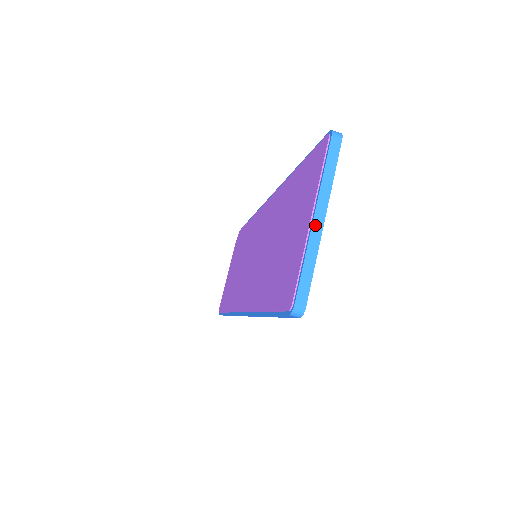
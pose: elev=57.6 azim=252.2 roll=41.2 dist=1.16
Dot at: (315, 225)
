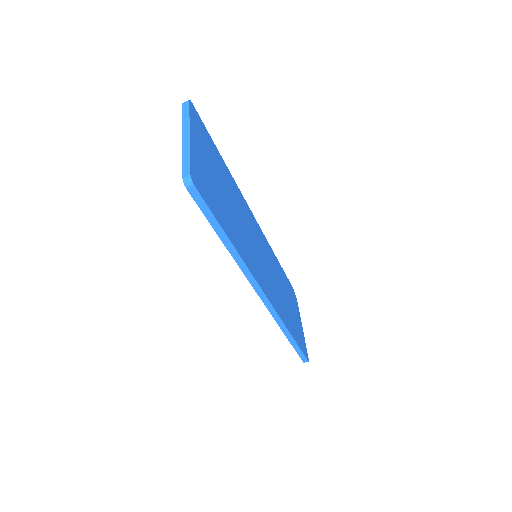
Dot at: (184, 139)
